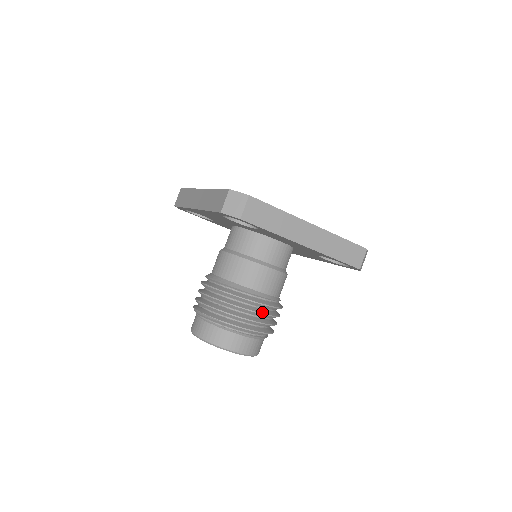
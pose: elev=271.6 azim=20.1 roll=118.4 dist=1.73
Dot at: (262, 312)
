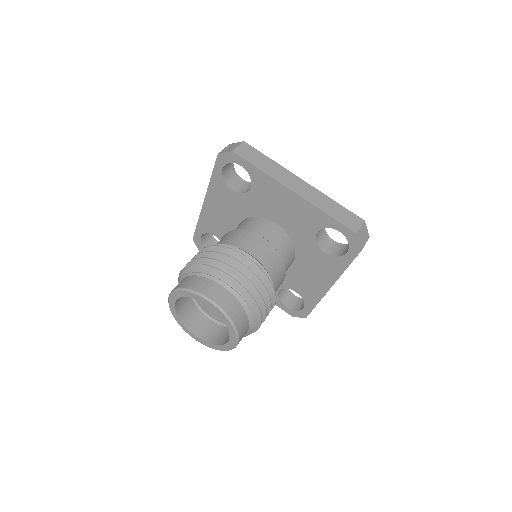
Dot at: (246, 266)
